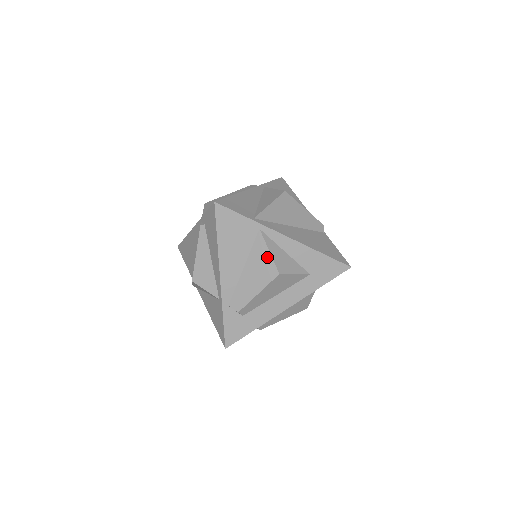
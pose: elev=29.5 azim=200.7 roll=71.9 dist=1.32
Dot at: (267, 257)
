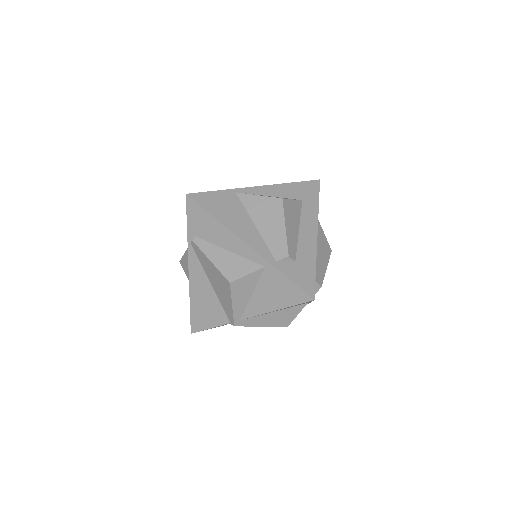
Dot at: (262, 200)
